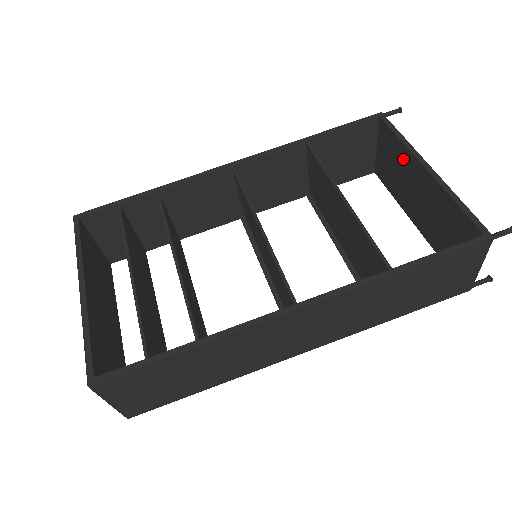
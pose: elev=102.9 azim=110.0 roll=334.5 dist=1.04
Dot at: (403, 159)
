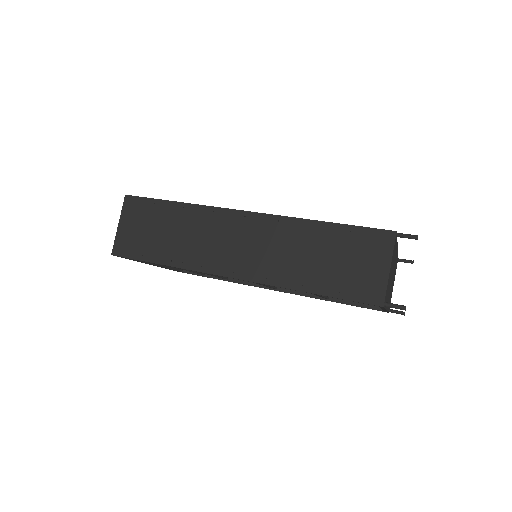
Dot at: occluded
